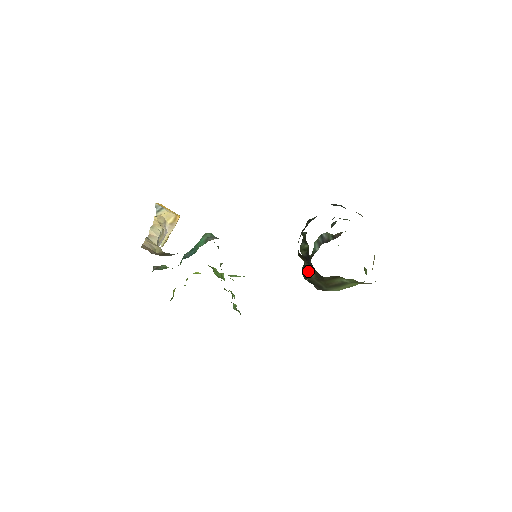
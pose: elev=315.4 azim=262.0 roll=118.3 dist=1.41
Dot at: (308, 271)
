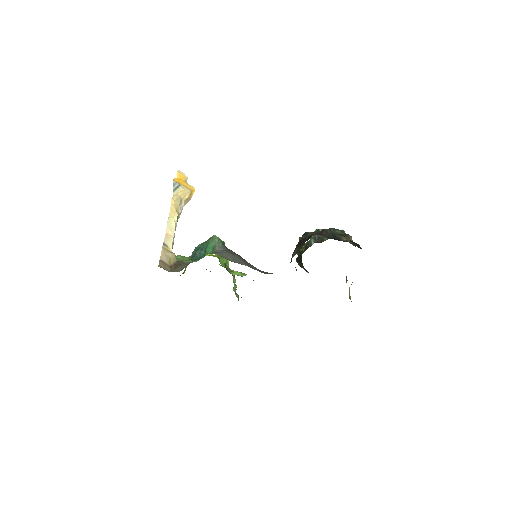
Dot at: (300, 265)
